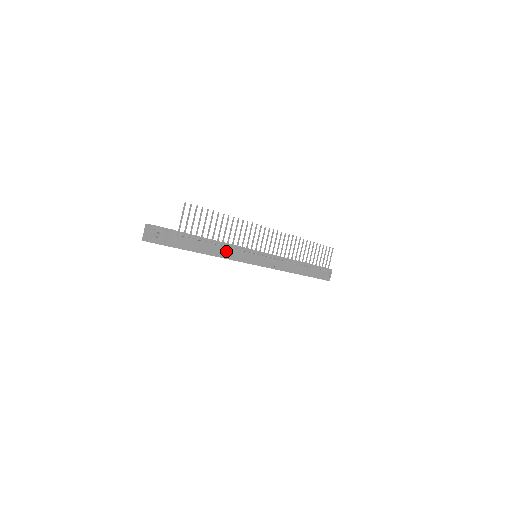
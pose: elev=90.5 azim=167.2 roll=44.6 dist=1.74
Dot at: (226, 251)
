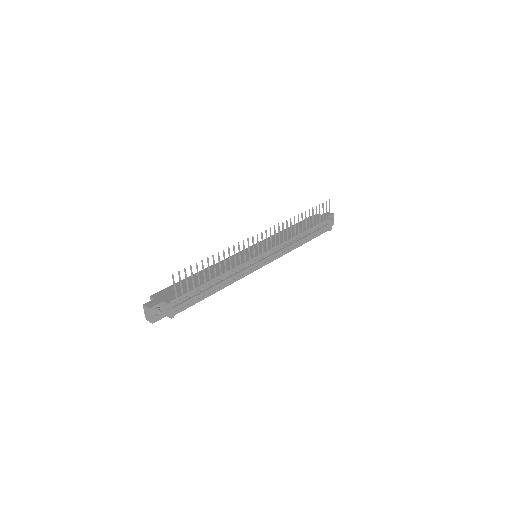
Dot at: (227, 280)
